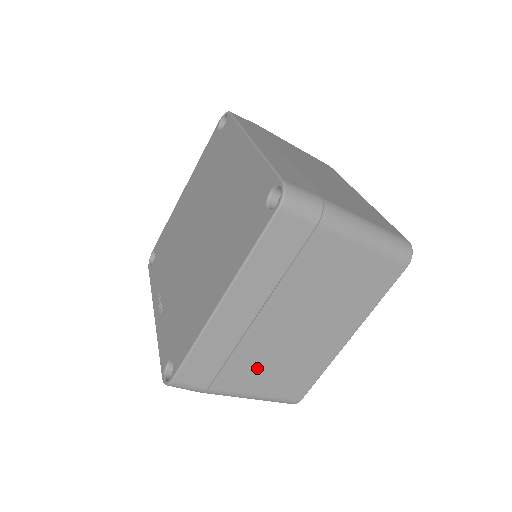
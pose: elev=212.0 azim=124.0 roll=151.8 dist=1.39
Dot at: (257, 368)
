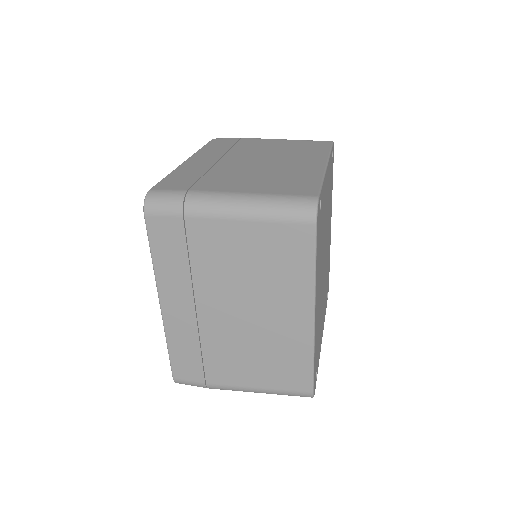
Dot at: (236, 360)
